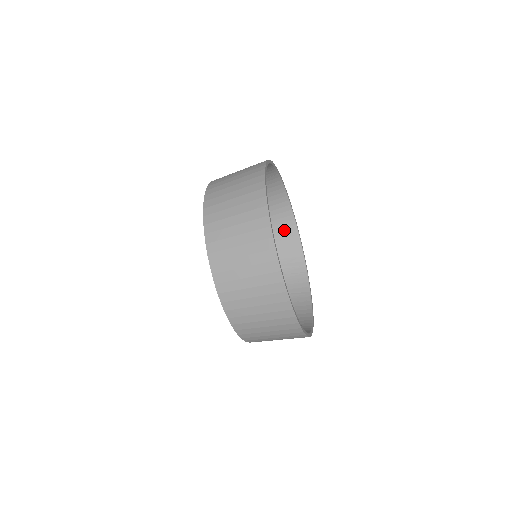
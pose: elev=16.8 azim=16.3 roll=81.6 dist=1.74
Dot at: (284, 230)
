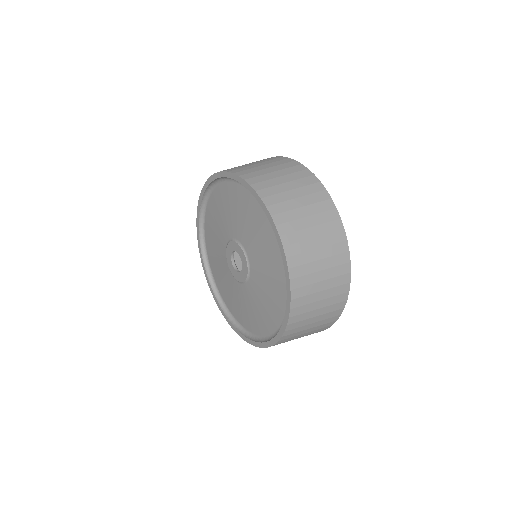
Dot at: occluded
